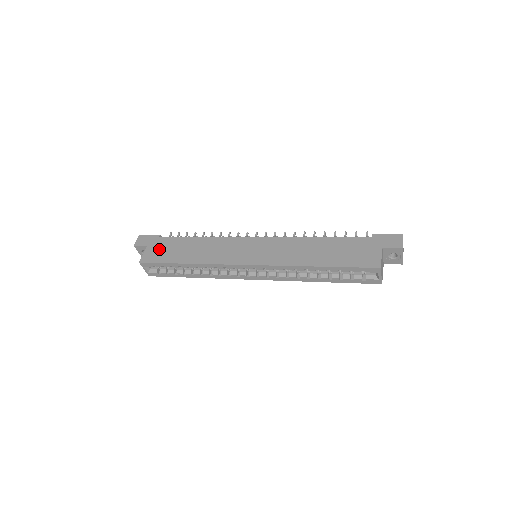
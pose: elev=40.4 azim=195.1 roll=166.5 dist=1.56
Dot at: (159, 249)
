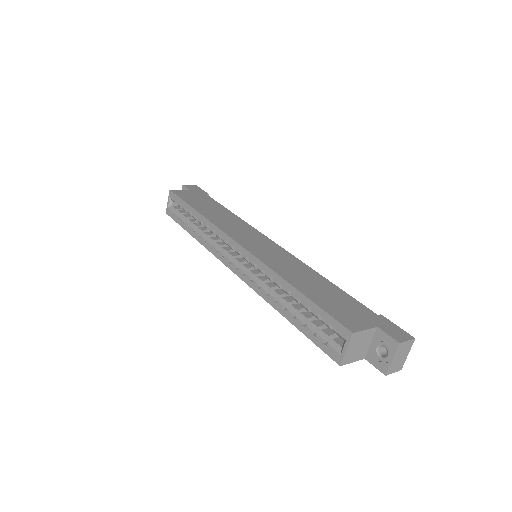
Dot at: (195, 196)
